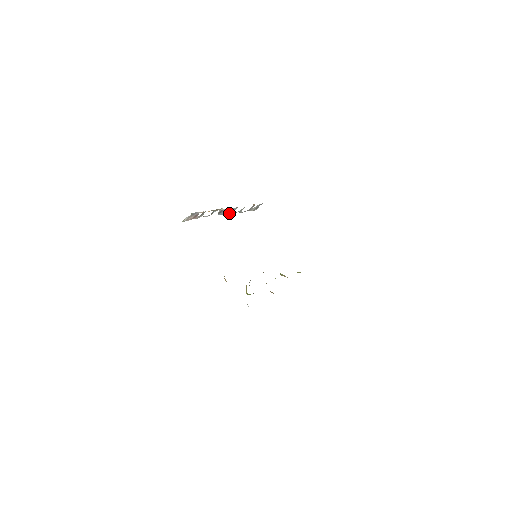
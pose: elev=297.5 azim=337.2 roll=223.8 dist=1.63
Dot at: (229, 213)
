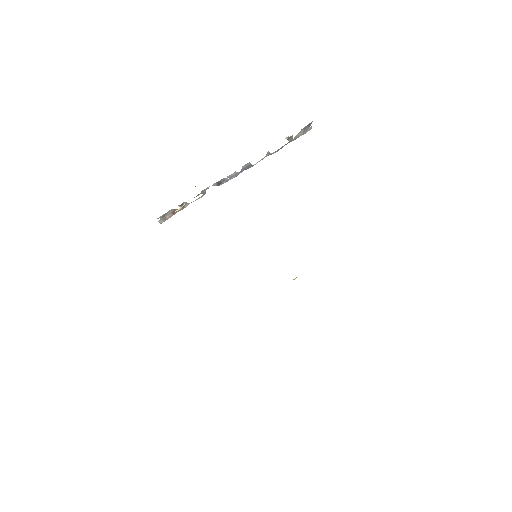
Dot at: (246, 169)
